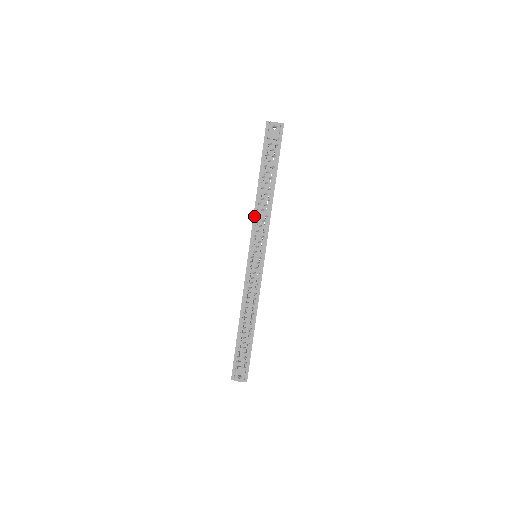
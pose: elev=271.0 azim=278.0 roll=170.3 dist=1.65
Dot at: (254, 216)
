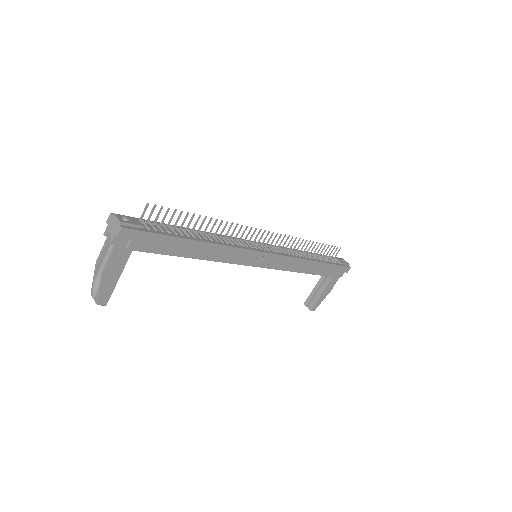
Dot at: occluded
